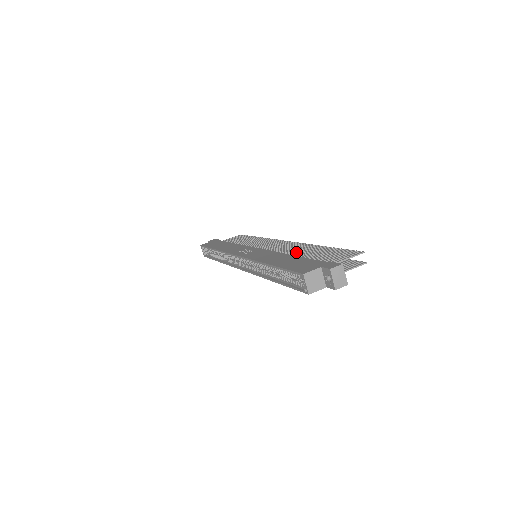
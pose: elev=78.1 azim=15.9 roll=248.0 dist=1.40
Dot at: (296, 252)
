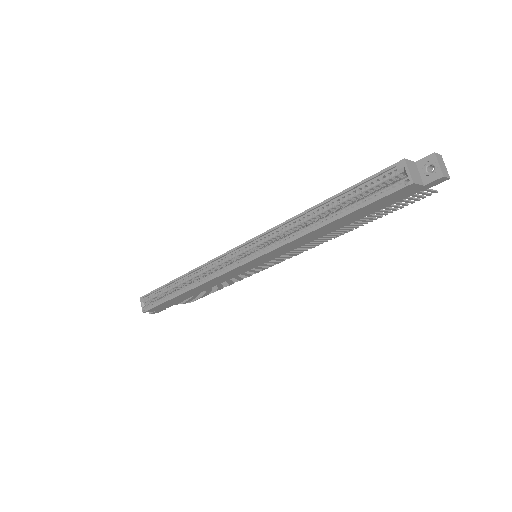
Dot at: occluded
